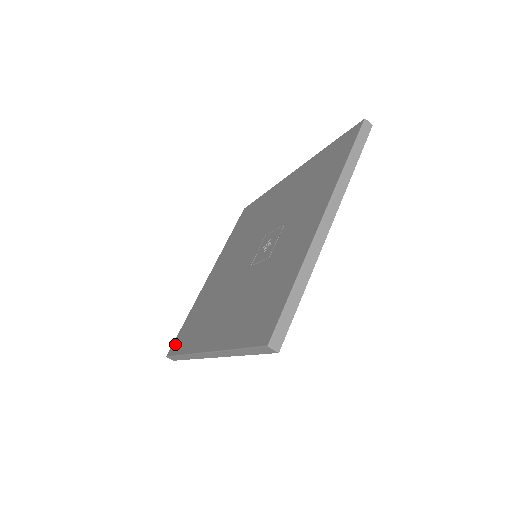
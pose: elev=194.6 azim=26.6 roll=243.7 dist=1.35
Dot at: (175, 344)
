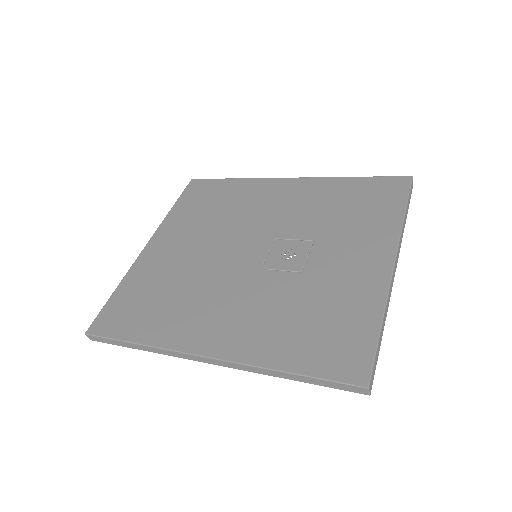
Dot at: (105, 321)
